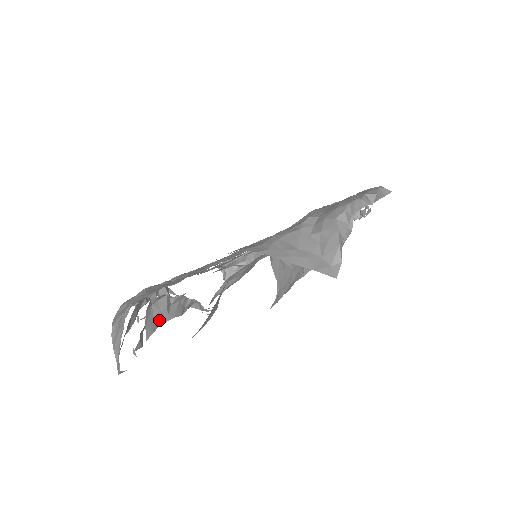
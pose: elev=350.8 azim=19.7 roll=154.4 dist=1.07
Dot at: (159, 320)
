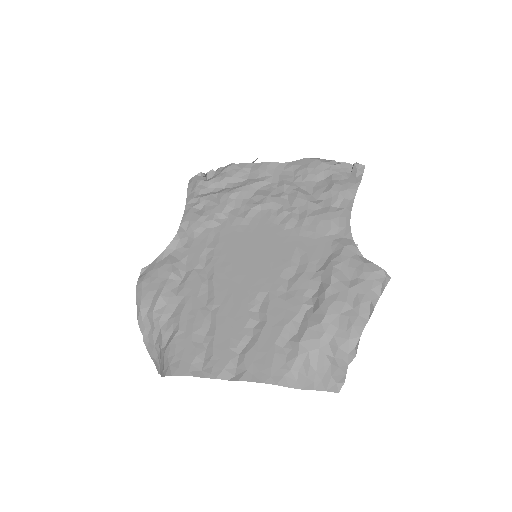
Dot at: occluded
